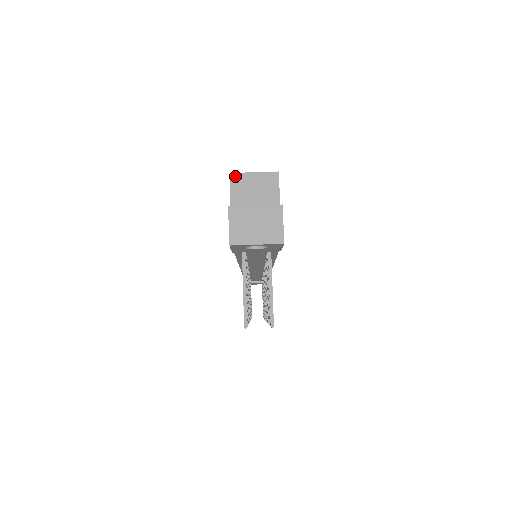
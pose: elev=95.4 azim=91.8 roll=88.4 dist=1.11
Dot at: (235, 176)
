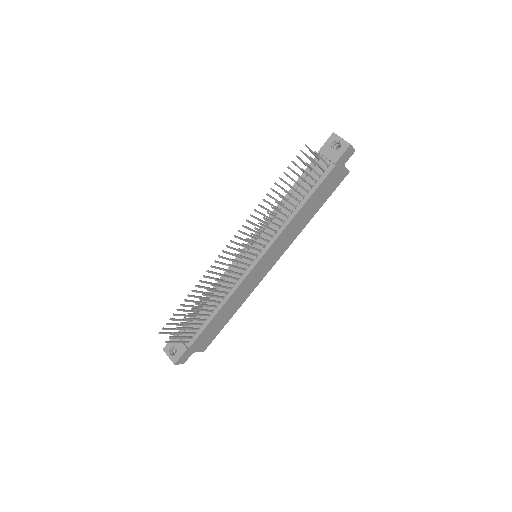
Dot at: occluded
